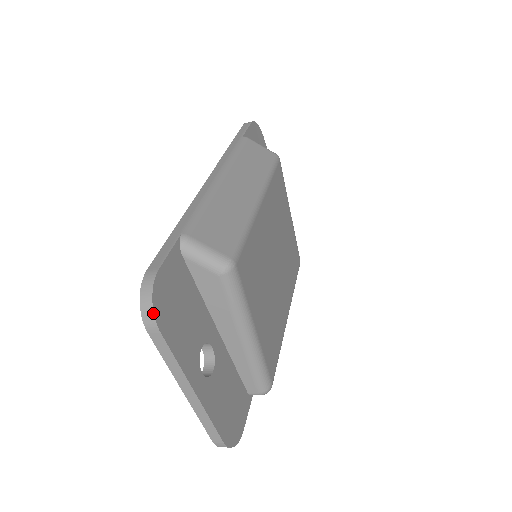
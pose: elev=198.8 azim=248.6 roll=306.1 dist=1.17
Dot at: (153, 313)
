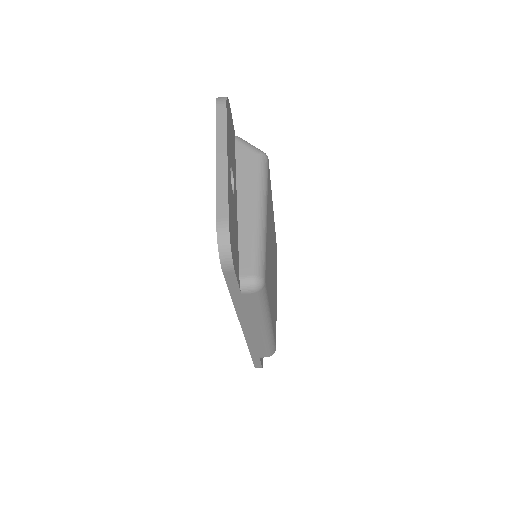
Dot at: (226, 97)
